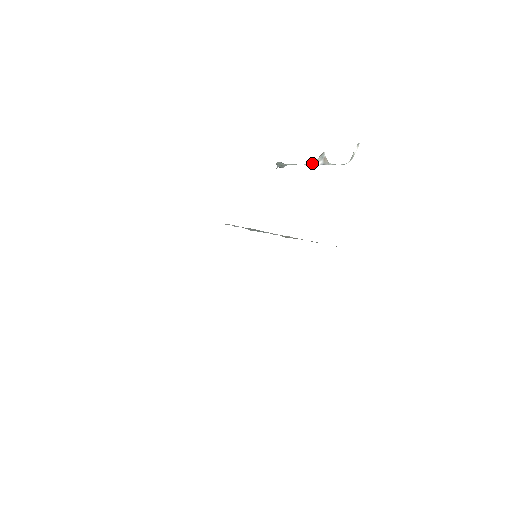
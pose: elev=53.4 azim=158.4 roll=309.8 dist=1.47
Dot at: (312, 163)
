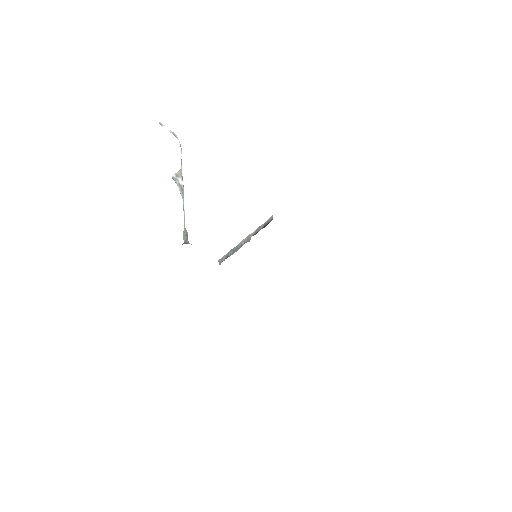
Dot at: (181, 193)
